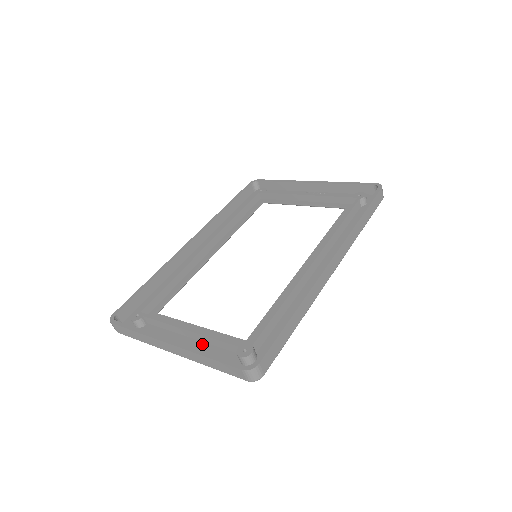
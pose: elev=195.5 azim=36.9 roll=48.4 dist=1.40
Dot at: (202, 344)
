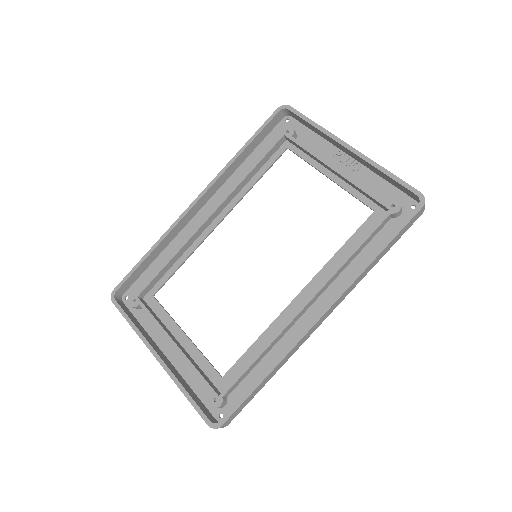
Dot at: occluded
